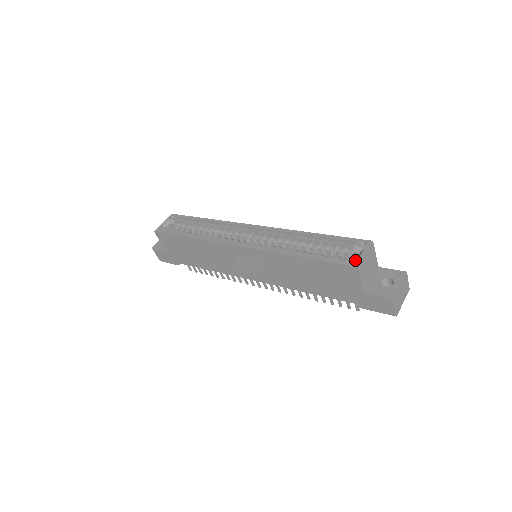
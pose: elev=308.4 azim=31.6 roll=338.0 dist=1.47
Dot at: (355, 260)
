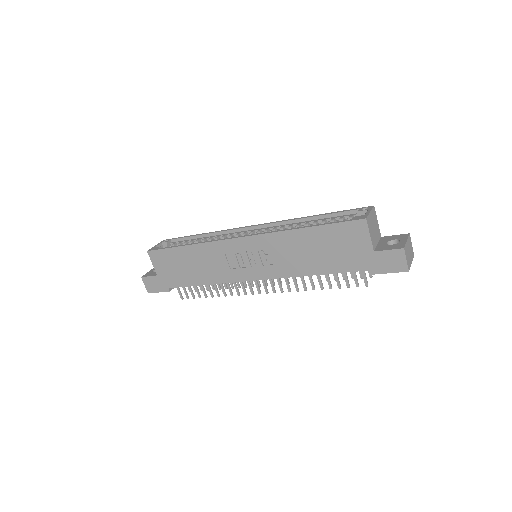
Dot at: (362, 216)
